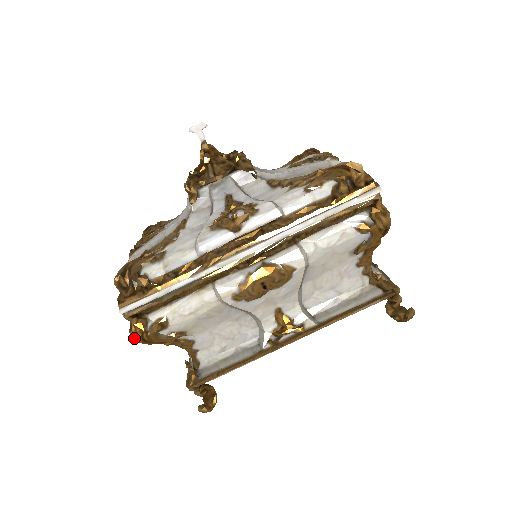
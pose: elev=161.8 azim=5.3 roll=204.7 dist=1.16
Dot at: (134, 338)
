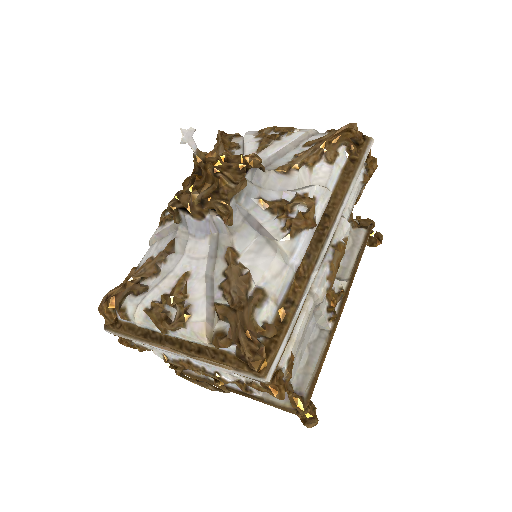
Dot at: (280, 398)
